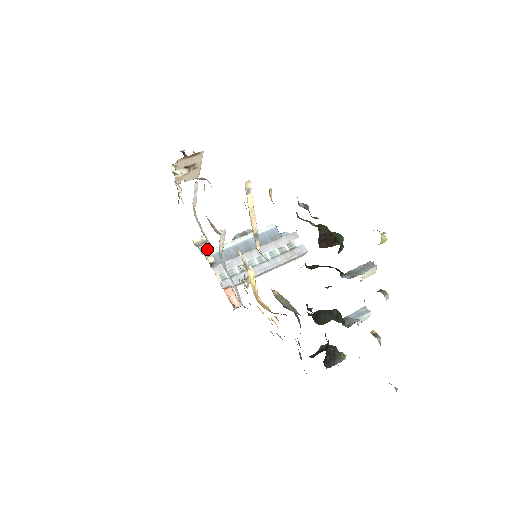
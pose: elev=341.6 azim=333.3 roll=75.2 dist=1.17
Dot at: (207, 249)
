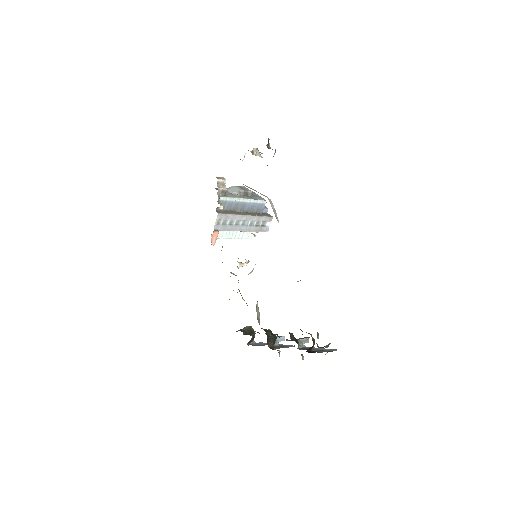
Dot at: (222, 193)
